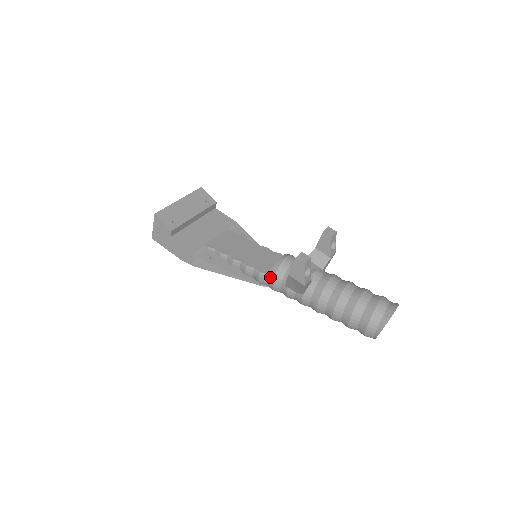
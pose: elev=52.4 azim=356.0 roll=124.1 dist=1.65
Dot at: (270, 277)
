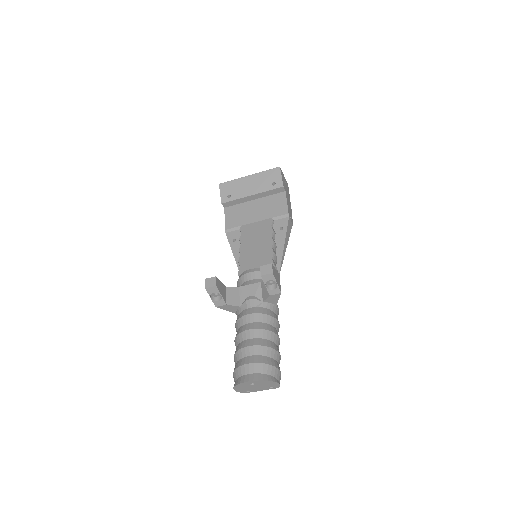
Dot at: occluded
